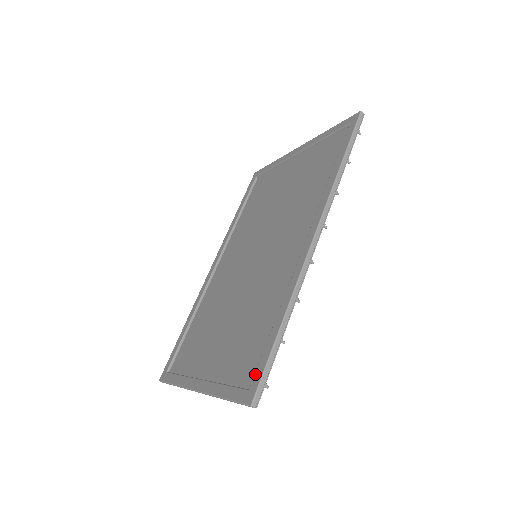
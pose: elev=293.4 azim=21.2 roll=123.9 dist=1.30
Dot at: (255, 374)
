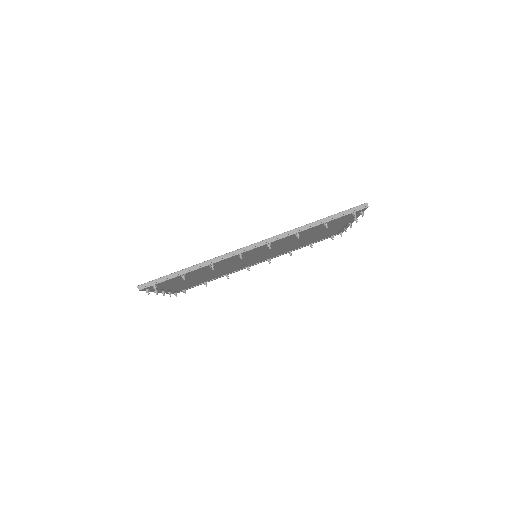
Dot at: occluded
